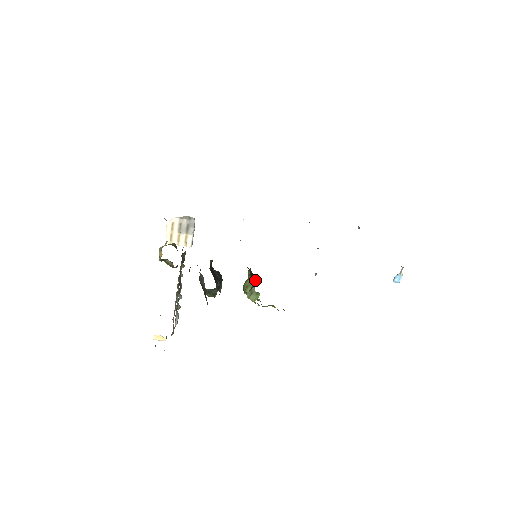
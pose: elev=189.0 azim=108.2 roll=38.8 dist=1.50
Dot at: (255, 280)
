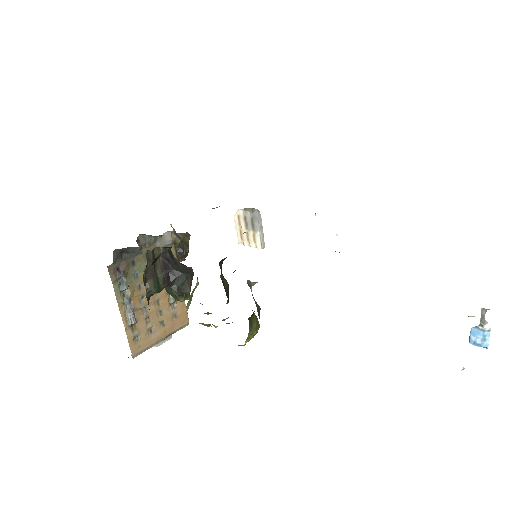
Dot at: occluded
